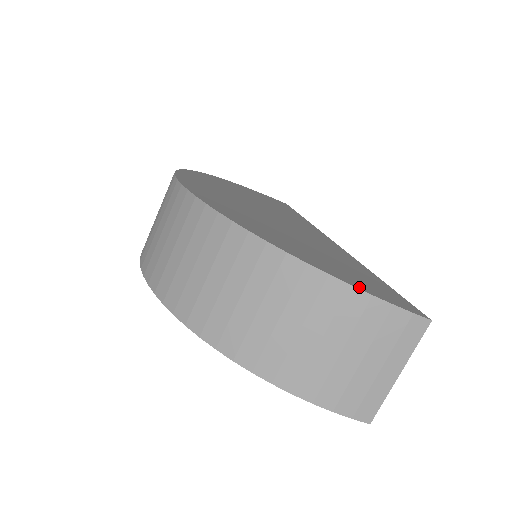
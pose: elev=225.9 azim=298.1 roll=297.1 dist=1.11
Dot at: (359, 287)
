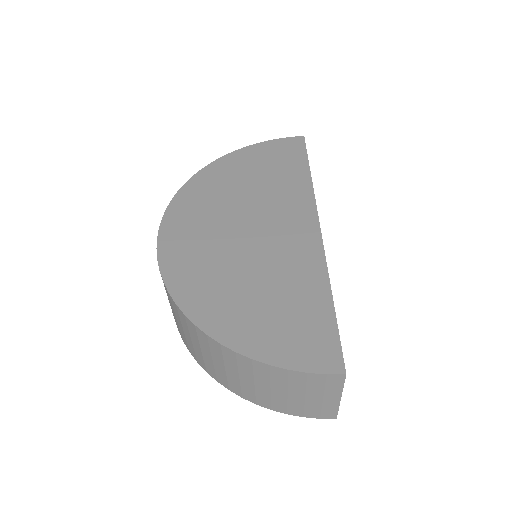
Dot at: (279, 362)
